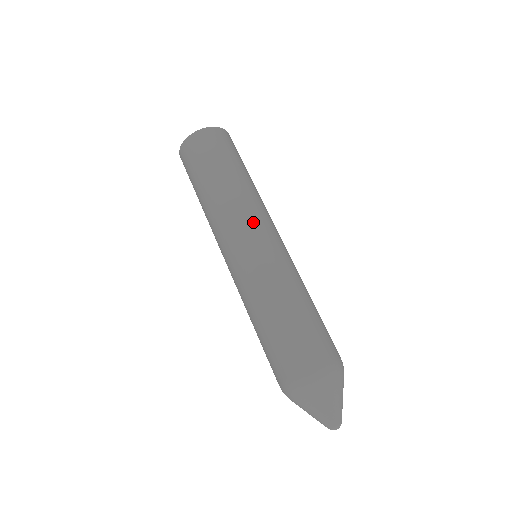
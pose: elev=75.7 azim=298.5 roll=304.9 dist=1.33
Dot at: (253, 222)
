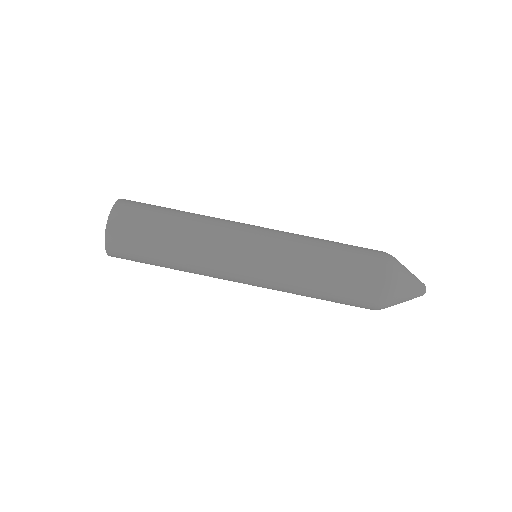
Dot at: (236, 240)
